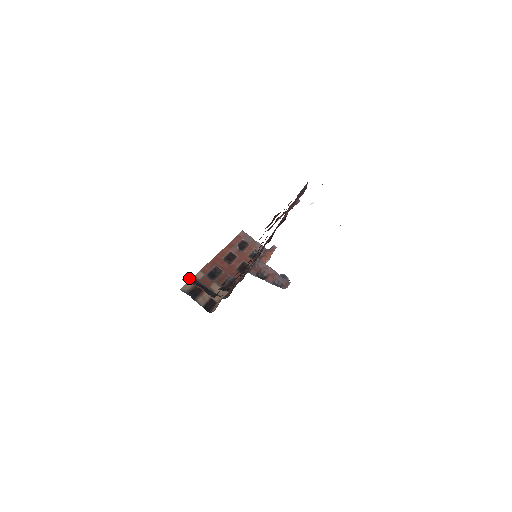
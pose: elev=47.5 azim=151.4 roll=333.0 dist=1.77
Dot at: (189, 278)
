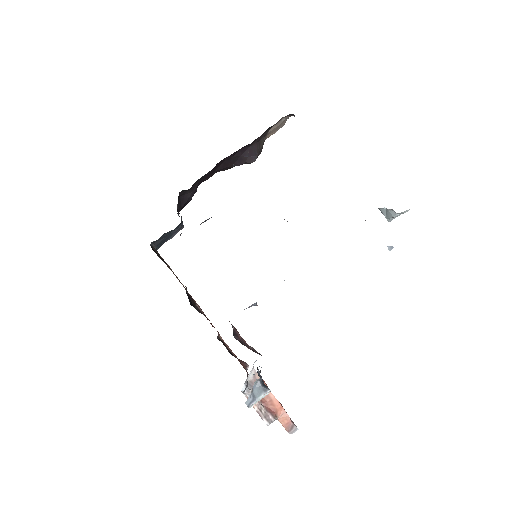
Dot at: occluded
